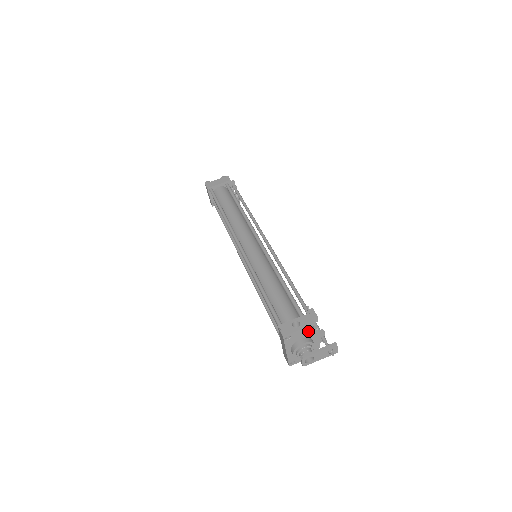
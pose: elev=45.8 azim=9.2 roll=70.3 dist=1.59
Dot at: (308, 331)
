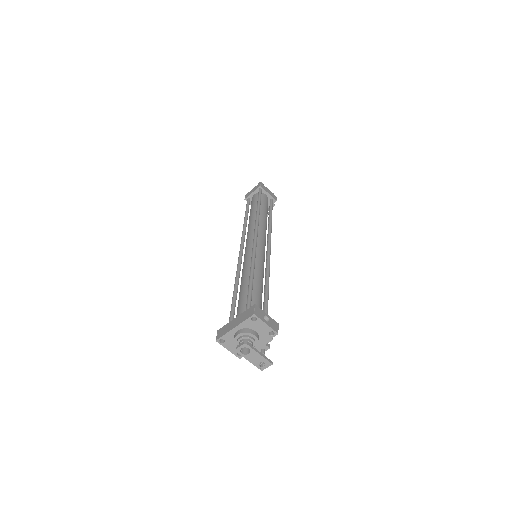
Dot at: (267, 332)
